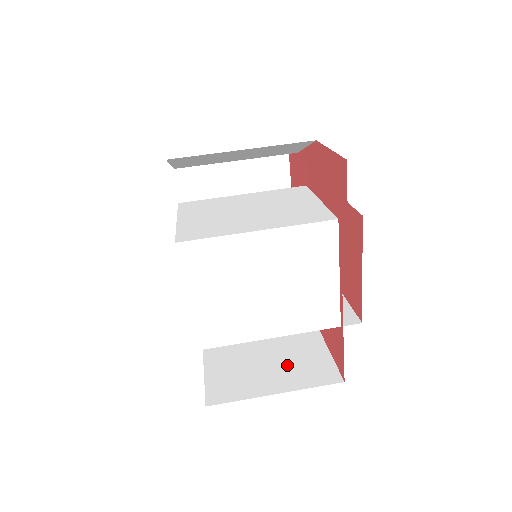
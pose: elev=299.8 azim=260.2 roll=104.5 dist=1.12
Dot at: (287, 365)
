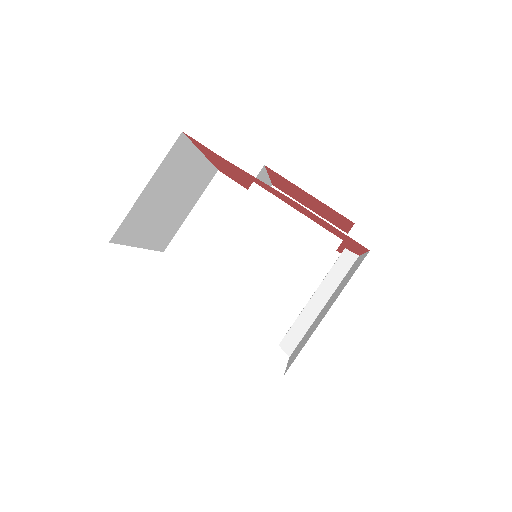
Dot at: occluded
